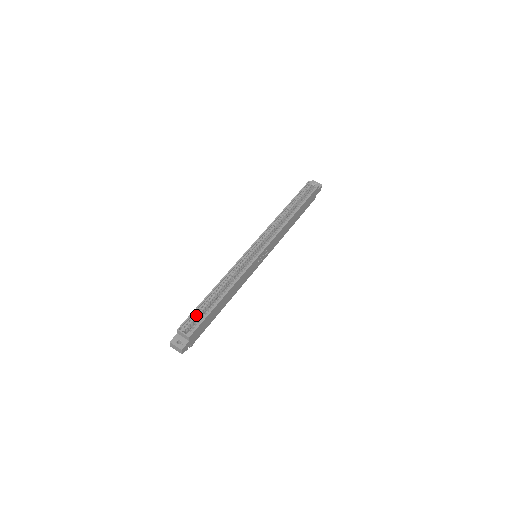
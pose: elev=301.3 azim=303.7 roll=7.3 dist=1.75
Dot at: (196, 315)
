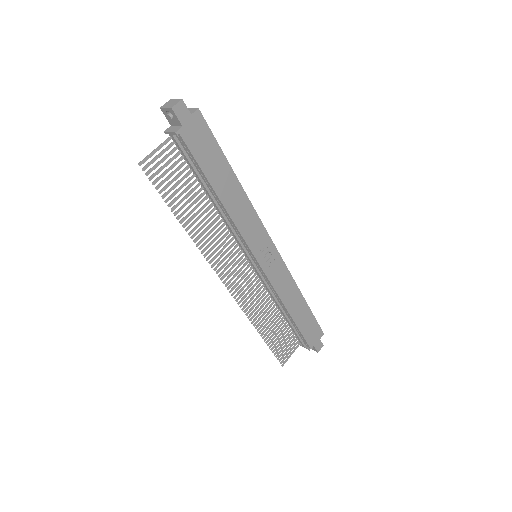
Dot at: occluded
